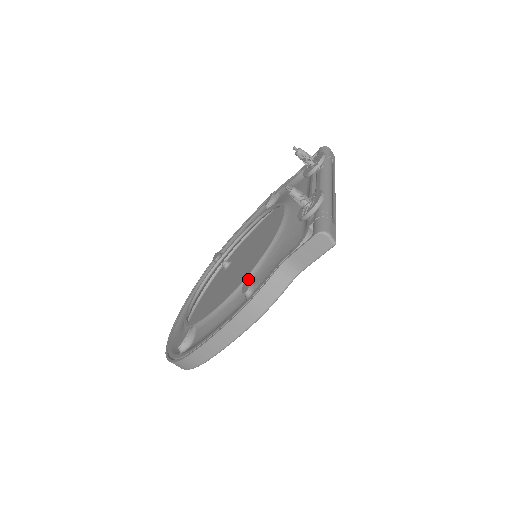
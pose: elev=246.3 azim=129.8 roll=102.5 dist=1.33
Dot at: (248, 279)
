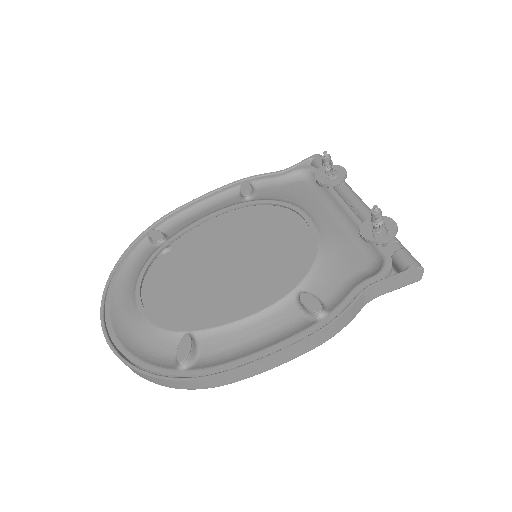
Dot at: (309, 294)
